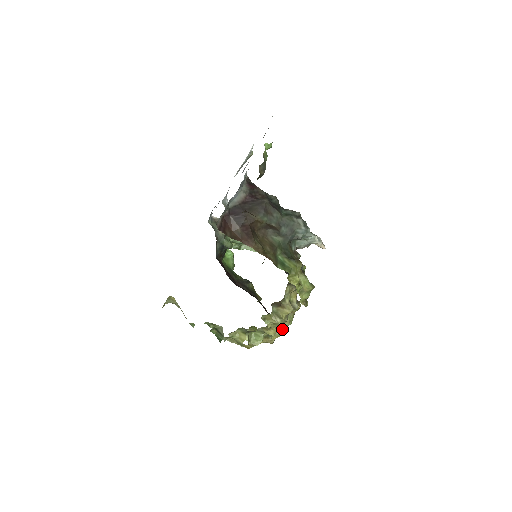
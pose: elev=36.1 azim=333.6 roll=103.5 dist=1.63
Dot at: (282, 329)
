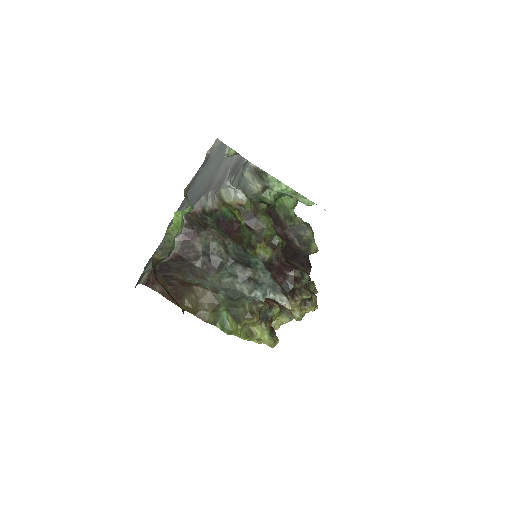
Dot at: occluded
